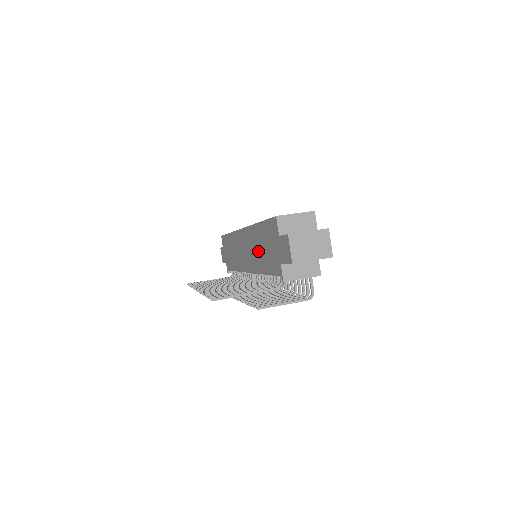
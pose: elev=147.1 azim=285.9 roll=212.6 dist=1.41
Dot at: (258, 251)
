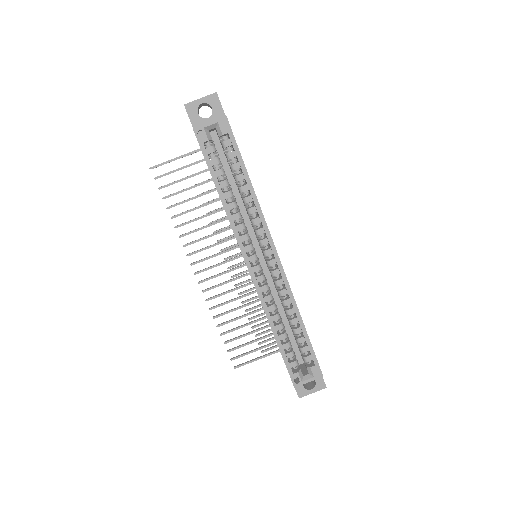
Dot at: occluded
